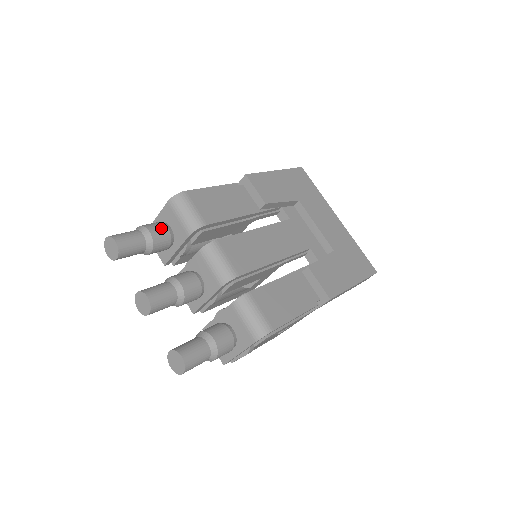
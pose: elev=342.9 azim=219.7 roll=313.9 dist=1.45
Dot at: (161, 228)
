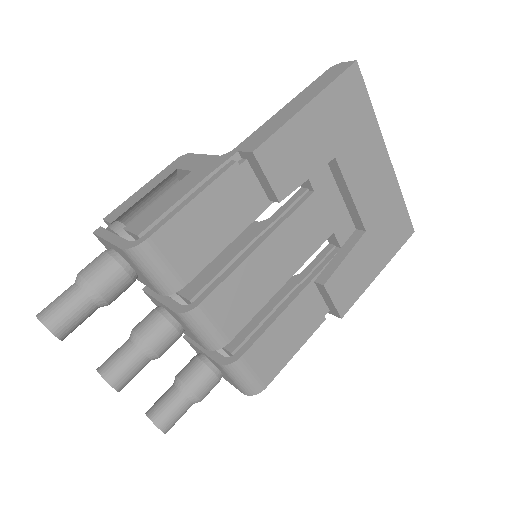
Dot at: (117, 278)
